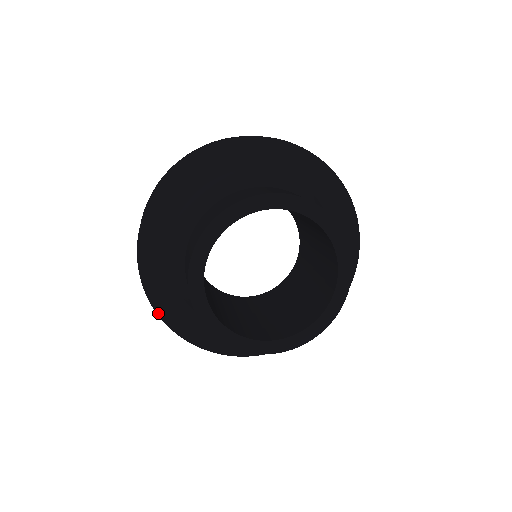
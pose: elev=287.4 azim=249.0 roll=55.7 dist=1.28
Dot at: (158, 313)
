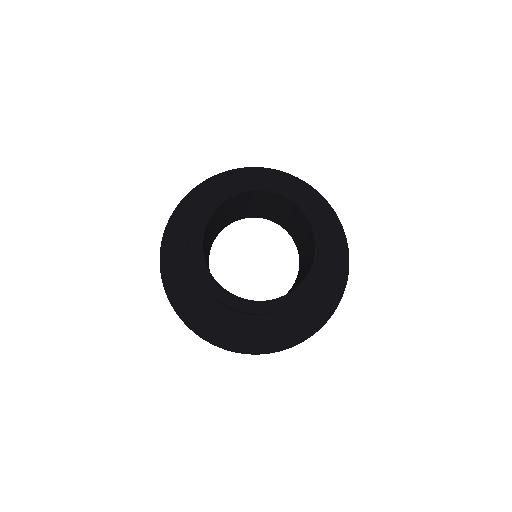
Dot at: (261, 353)
